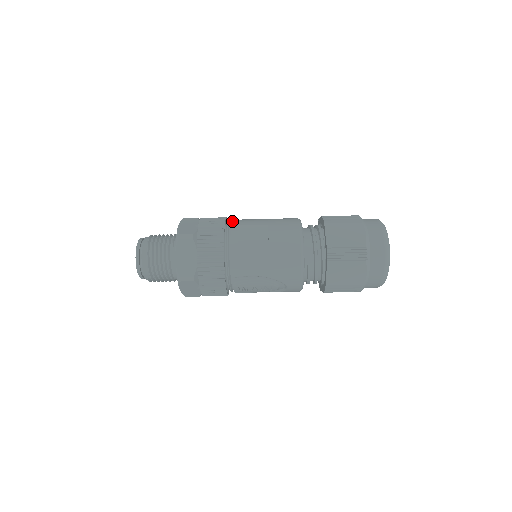
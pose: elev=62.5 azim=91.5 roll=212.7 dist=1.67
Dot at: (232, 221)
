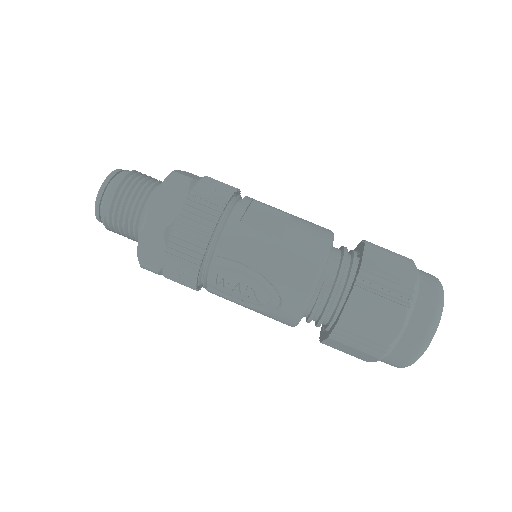
Dot at: (247, 196)
